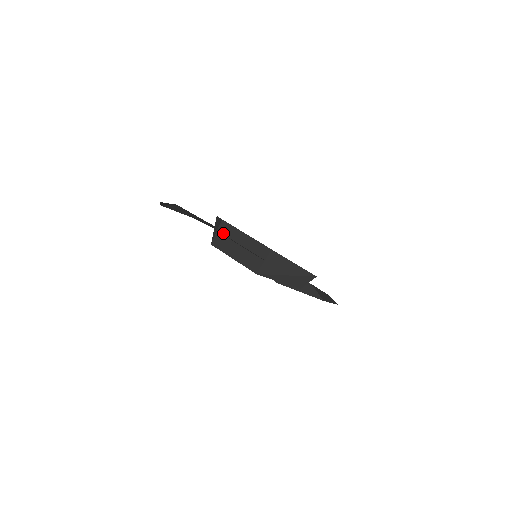
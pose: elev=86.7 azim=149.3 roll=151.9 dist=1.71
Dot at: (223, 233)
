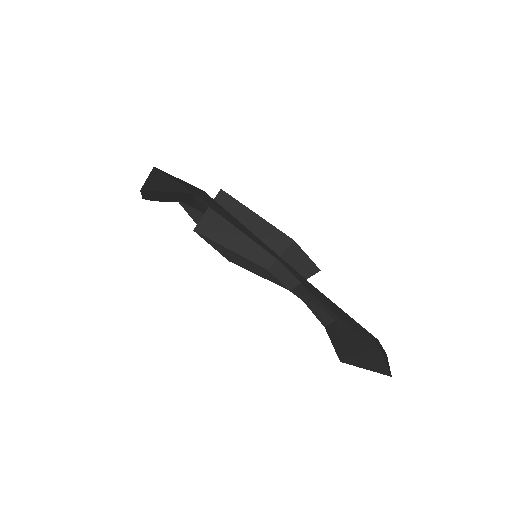
Dot at: occluded
